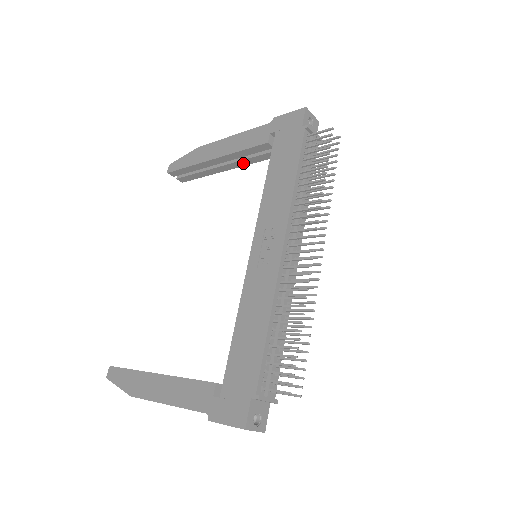
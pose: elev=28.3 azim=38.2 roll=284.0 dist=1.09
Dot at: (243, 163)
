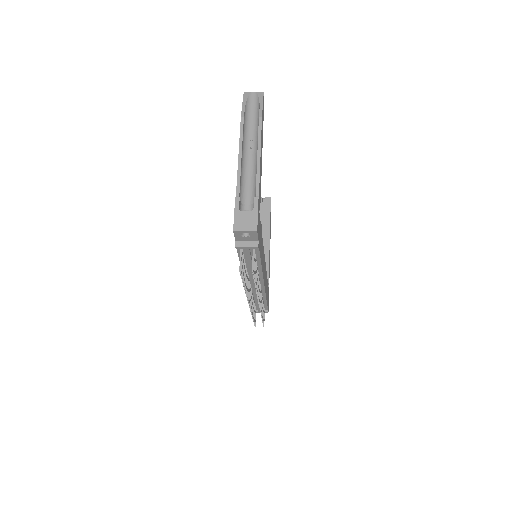
Dot at: occluded
